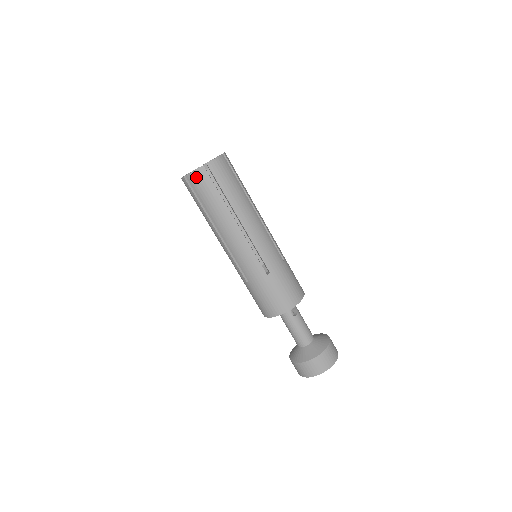
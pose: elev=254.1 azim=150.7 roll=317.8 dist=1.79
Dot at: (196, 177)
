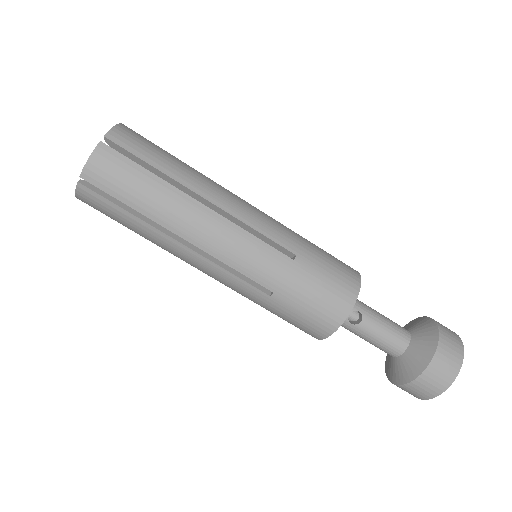
Dot at: (85, 200)
